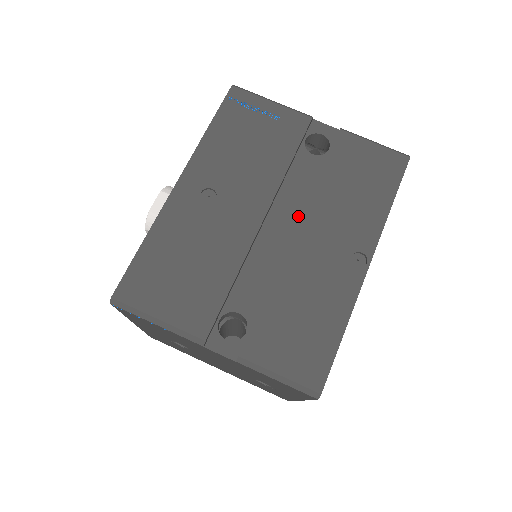
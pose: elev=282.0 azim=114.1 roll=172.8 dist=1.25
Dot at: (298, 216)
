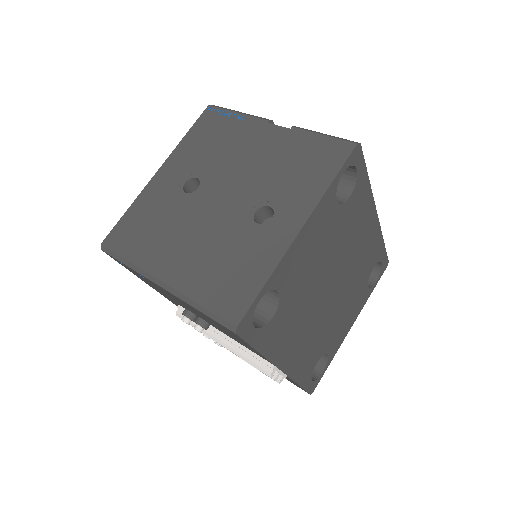
Dot at: occluded
